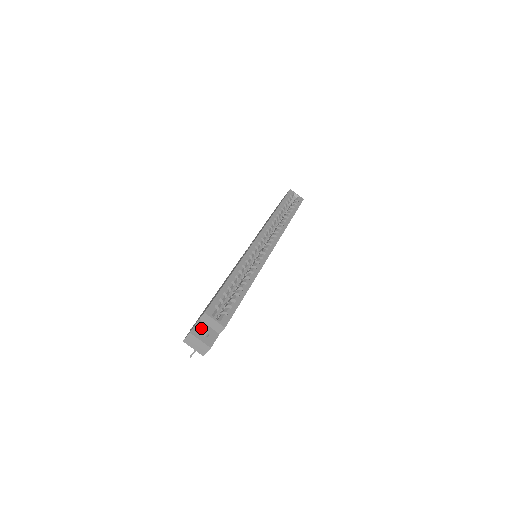
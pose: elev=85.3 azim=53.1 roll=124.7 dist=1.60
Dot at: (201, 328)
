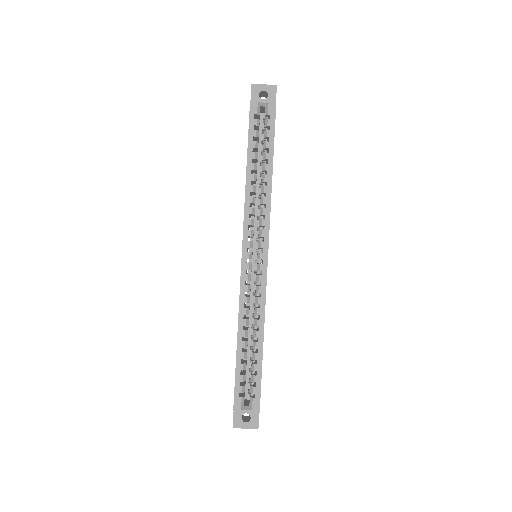
Dot at: (240, 416)
